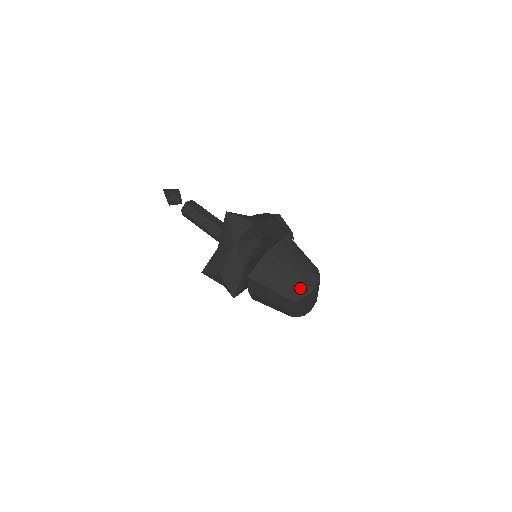
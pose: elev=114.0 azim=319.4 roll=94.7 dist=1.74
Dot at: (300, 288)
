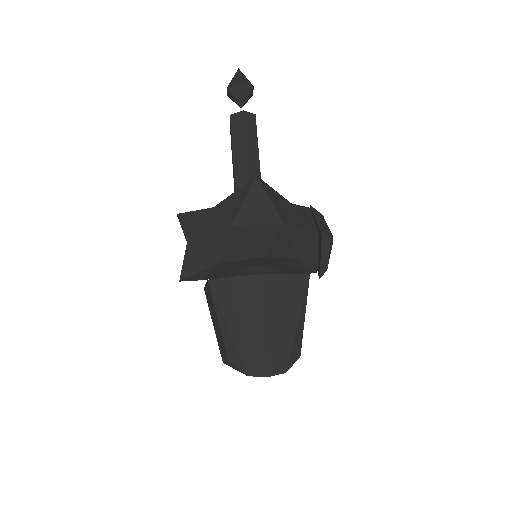
Dot at: (252, 358)
